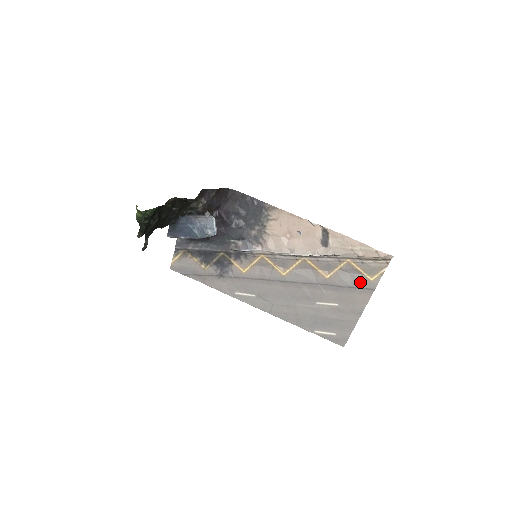
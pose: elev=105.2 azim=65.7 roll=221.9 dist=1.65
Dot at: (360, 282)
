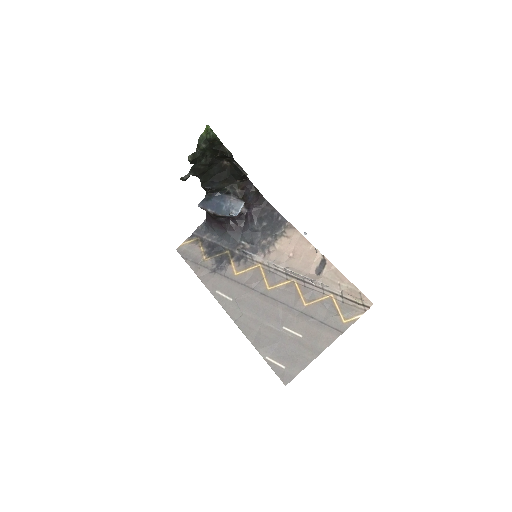
Dot at: (333, 320)
